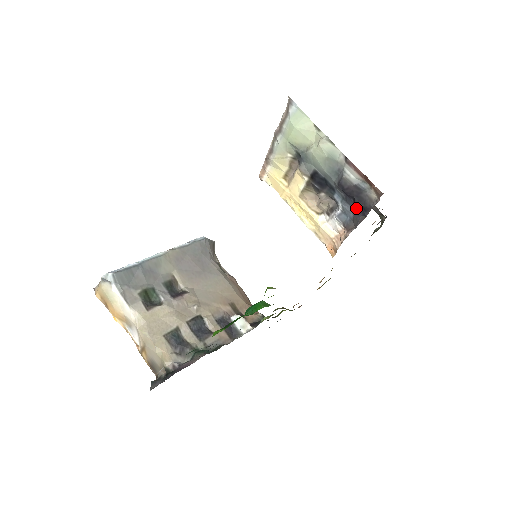
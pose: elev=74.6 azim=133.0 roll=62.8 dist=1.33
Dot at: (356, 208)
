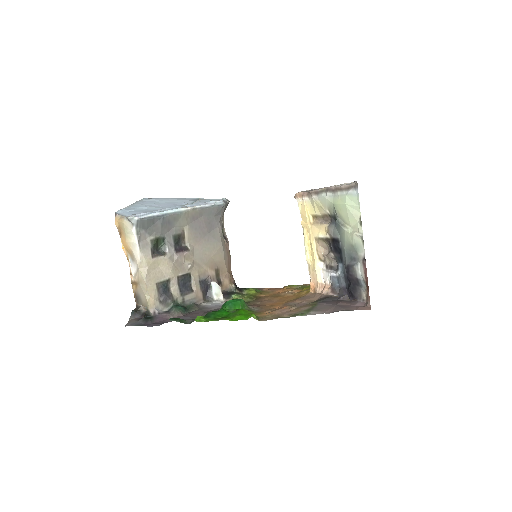
Dot at: (347, 288)
